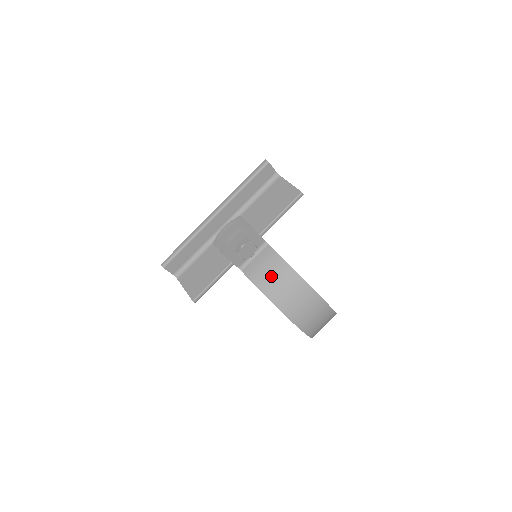
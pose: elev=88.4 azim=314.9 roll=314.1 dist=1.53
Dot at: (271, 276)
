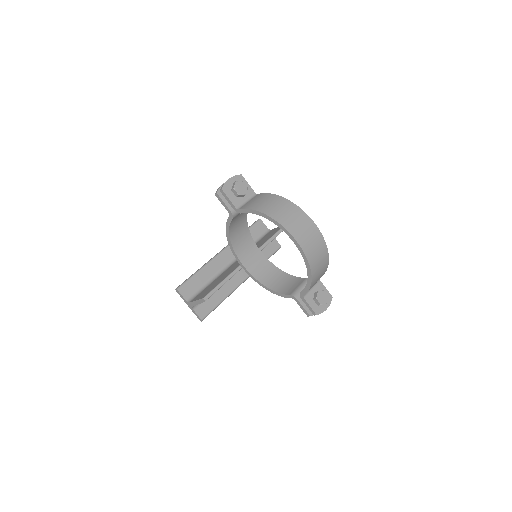
Dot at: (261, 202)
